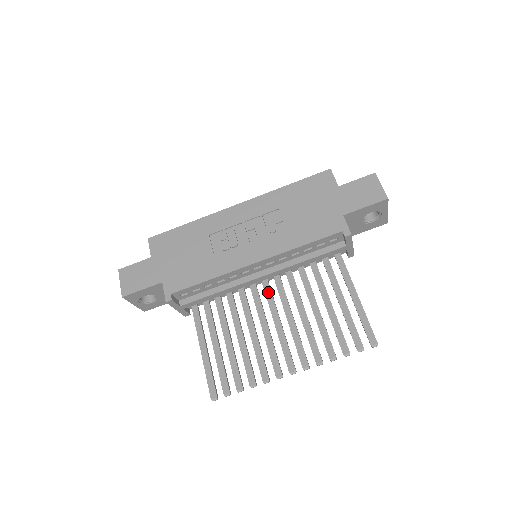
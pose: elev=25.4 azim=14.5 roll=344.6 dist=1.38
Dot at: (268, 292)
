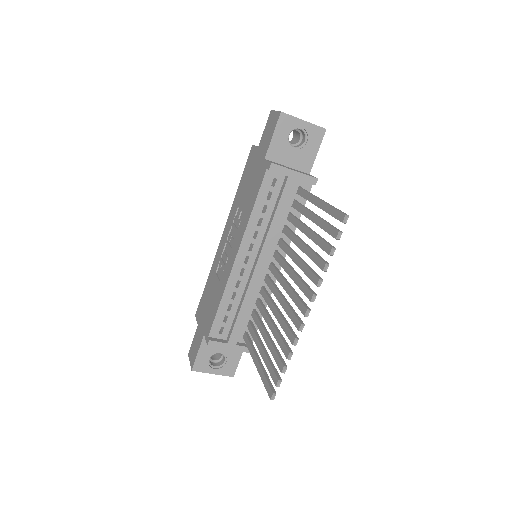
Dot at: (274, 272)
